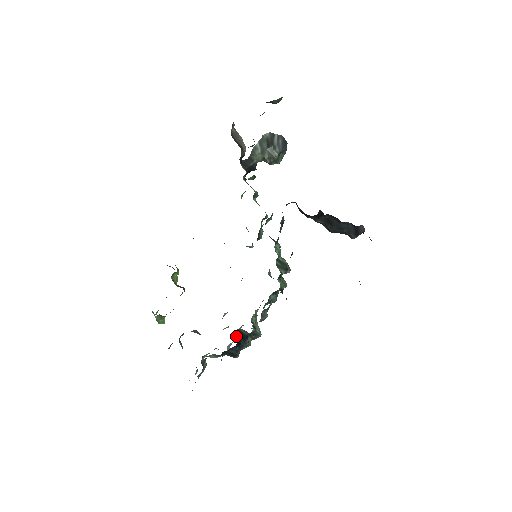
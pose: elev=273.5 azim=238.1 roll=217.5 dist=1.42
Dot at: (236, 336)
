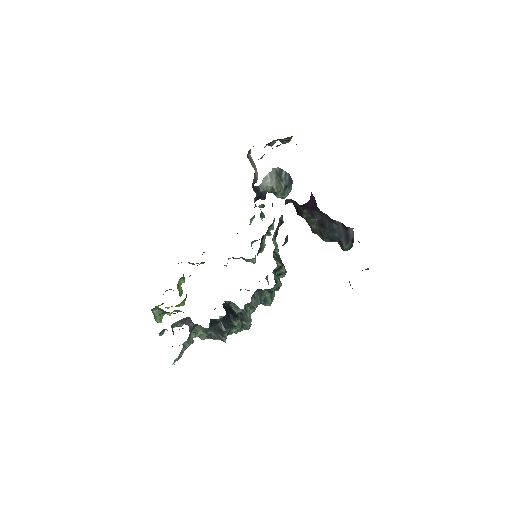
Dot at: (226, 308)
